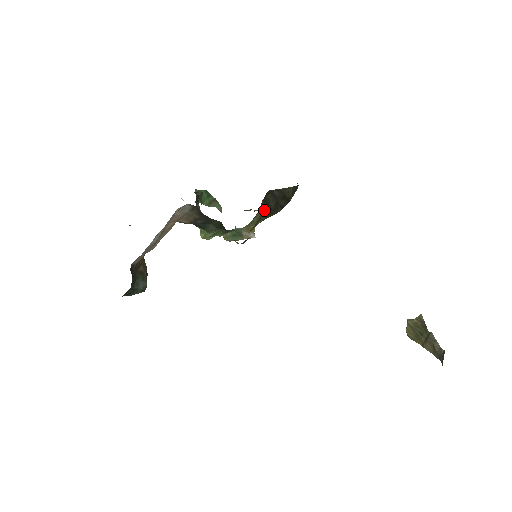
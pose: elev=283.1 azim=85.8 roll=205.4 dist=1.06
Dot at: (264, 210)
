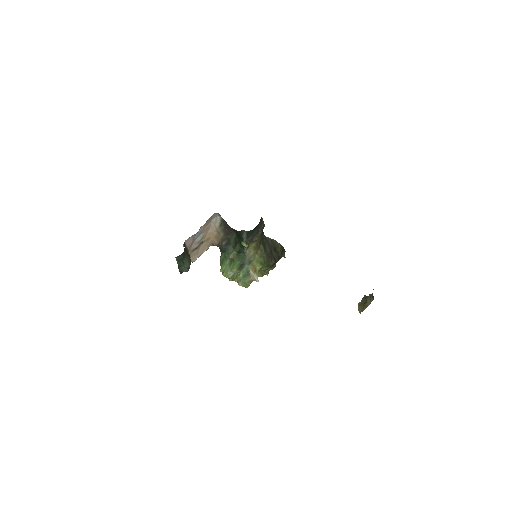
Dot at: (263, 251)
